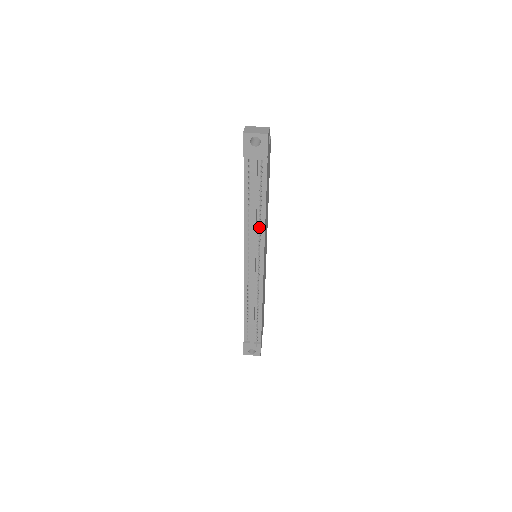
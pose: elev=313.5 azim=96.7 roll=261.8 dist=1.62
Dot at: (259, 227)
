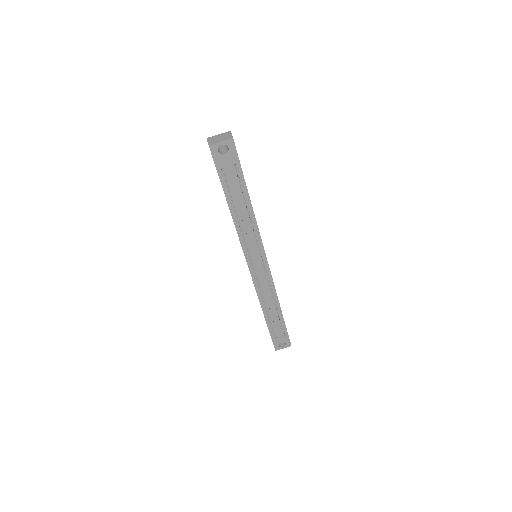
Dot at: (253, 228)
